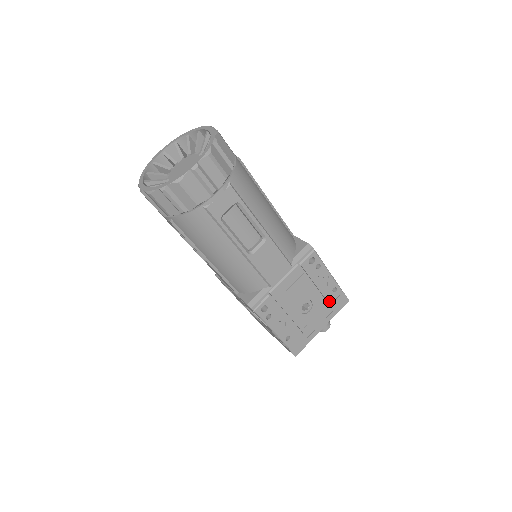
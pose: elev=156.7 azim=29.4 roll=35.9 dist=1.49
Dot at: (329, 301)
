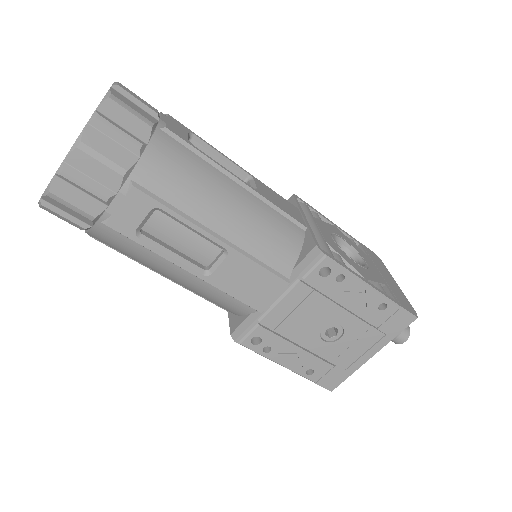
Dot at: (375, 322)
